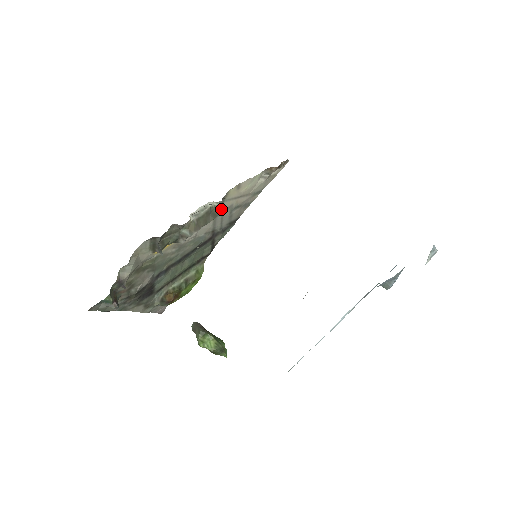
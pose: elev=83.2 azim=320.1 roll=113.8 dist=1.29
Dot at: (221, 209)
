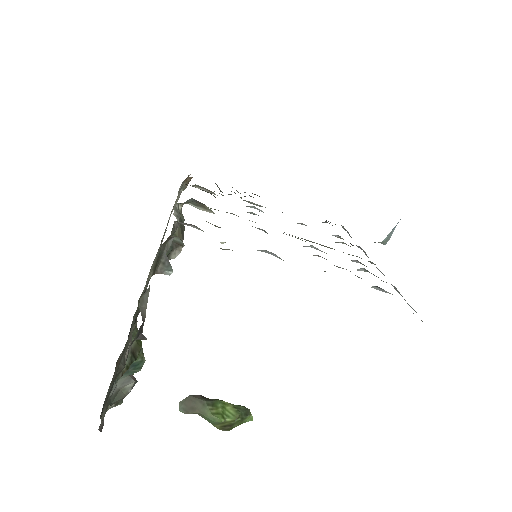
Dot at: (183, 217)
